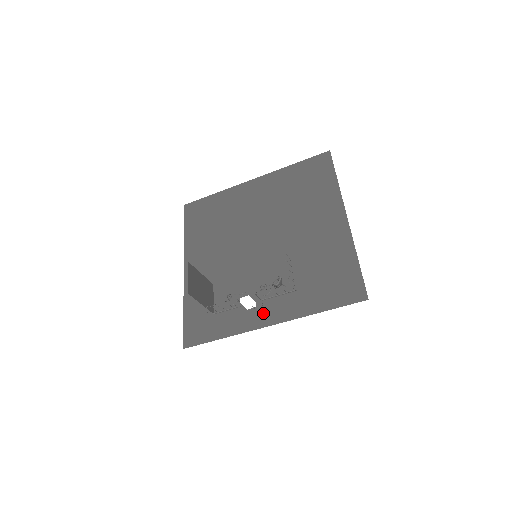
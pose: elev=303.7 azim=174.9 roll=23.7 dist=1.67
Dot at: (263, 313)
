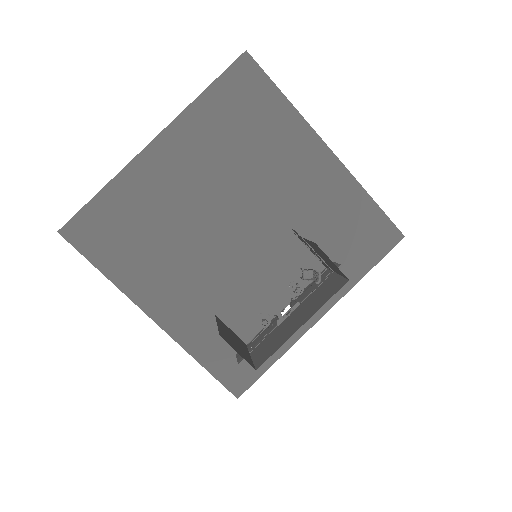
Dot at: occluded
